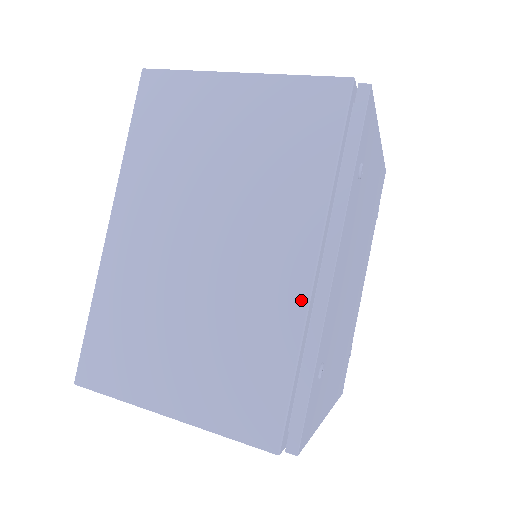
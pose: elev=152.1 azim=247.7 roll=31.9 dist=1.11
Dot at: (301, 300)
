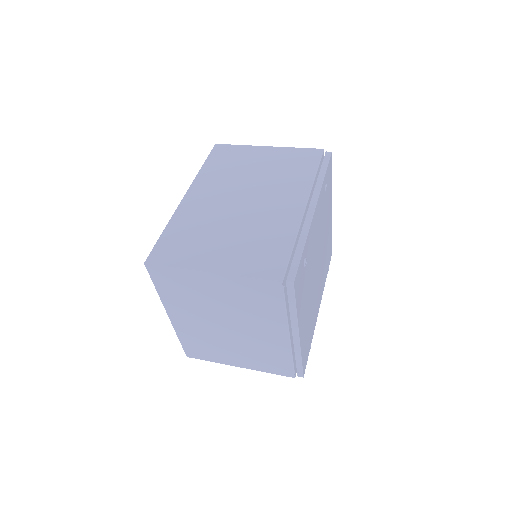
Dot at: (297, 218)
